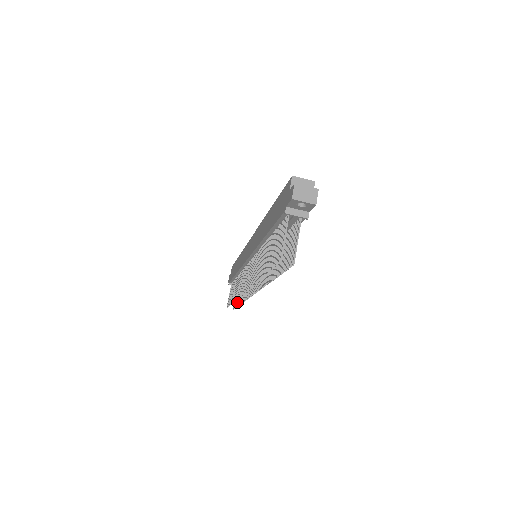
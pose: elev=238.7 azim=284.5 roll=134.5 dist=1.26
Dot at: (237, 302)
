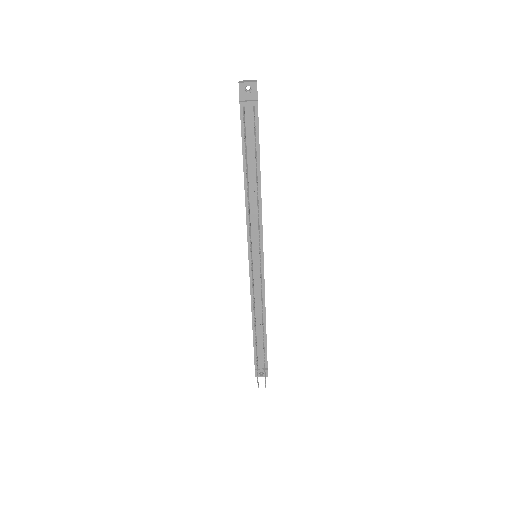
Dot at: (264, 361)
